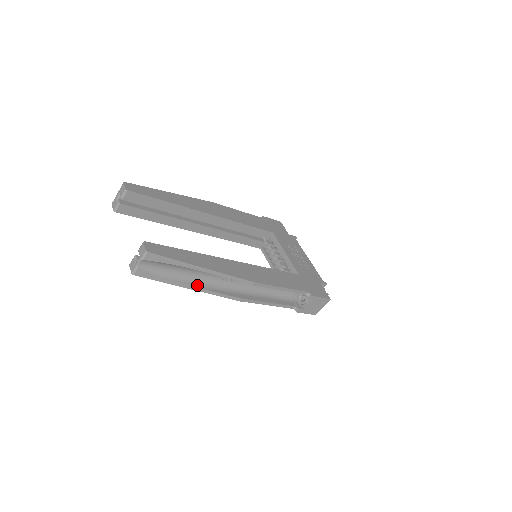
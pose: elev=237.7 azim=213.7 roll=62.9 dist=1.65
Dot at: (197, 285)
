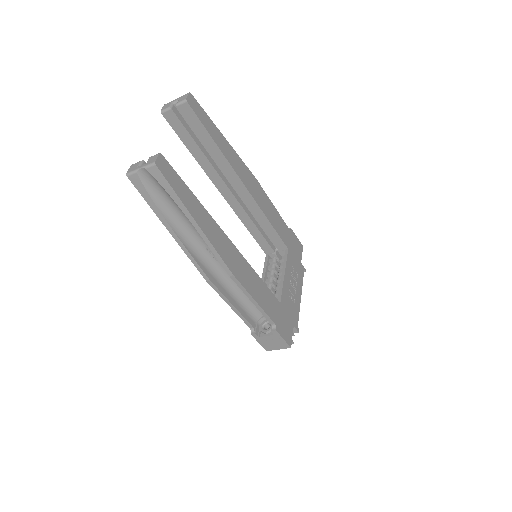
Dot at: (179, 234)
